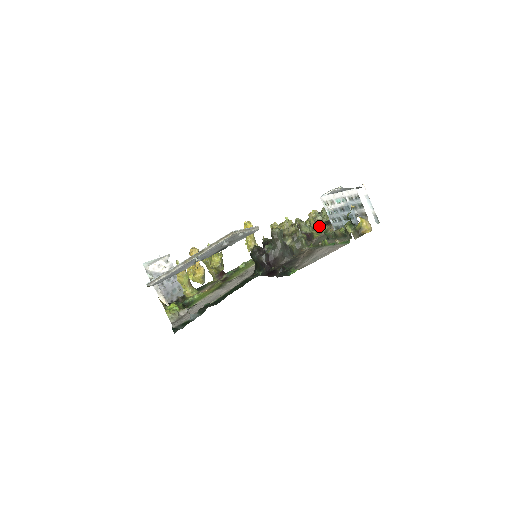
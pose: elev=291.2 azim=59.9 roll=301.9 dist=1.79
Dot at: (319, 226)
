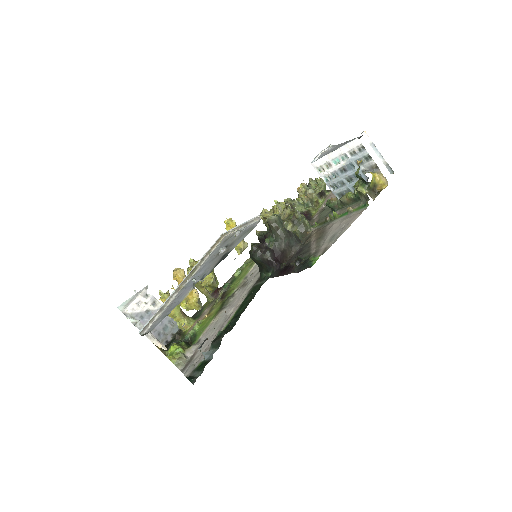
Dot at: (313, 200)
